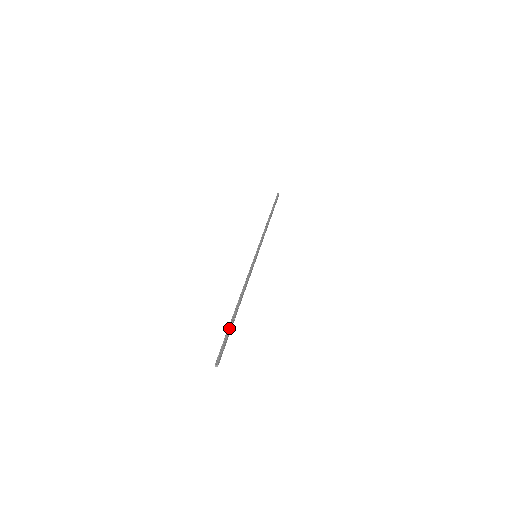
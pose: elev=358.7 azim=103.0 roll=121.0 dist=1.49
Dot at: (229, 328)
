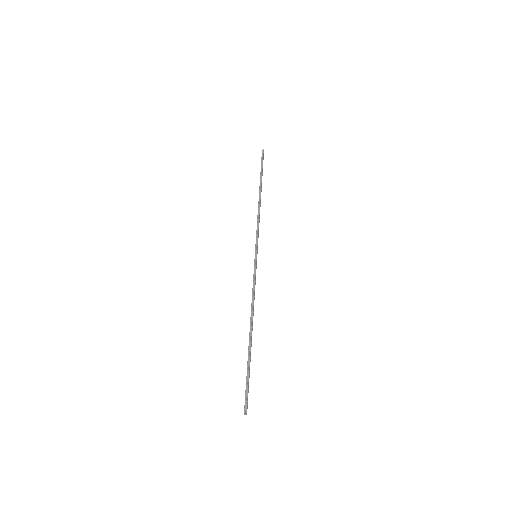
Dot at: (248, 365)
